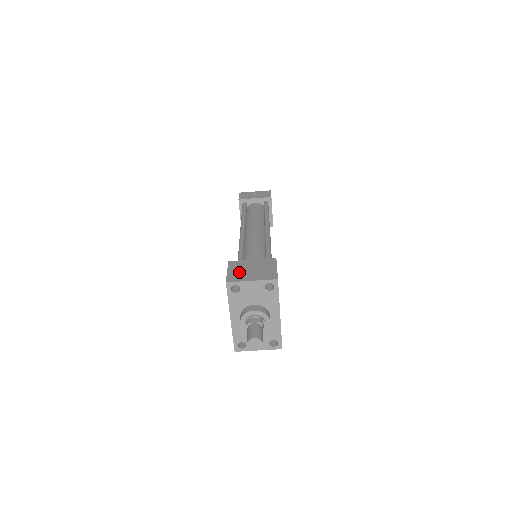
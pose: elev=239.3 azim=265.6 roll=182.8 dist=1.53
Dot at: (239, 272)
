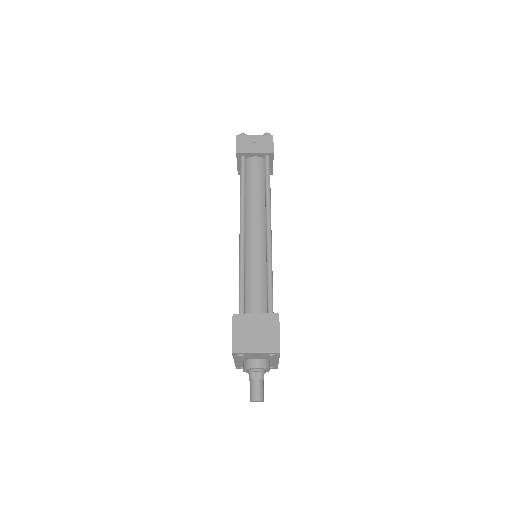
Dot at: (244, 336)
